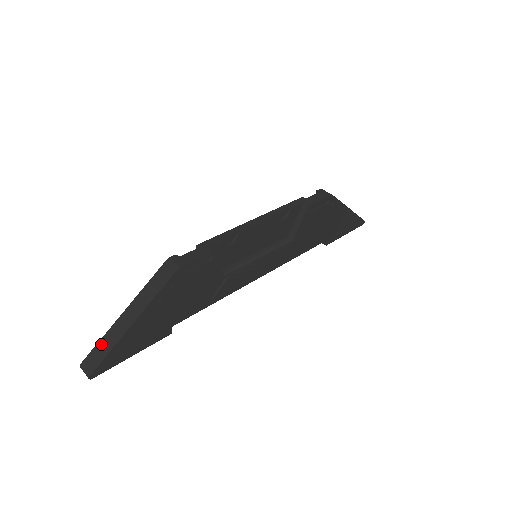
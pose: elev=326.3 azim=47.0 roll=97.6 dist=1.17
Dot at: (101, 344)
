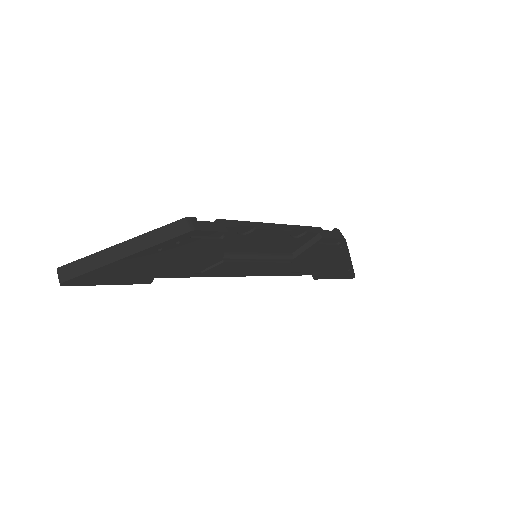
Dot at: (87, 260)
